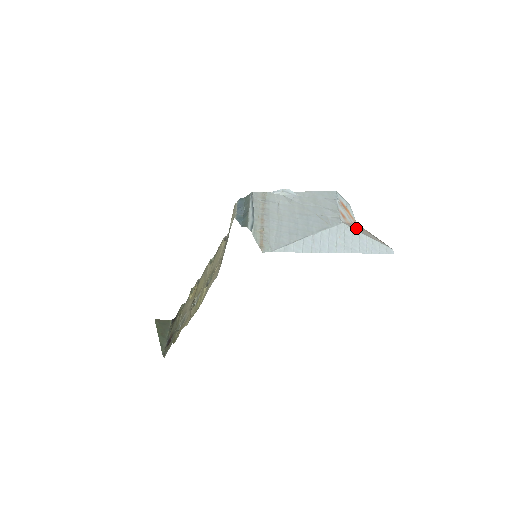
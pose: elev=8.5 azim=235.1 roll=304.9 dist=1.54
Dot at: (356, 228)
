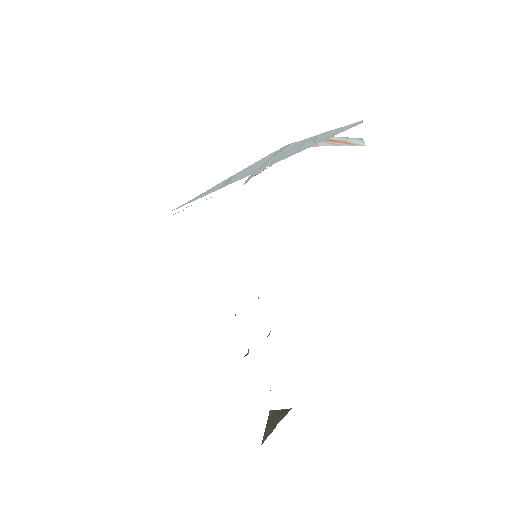
Dot at: occluded
